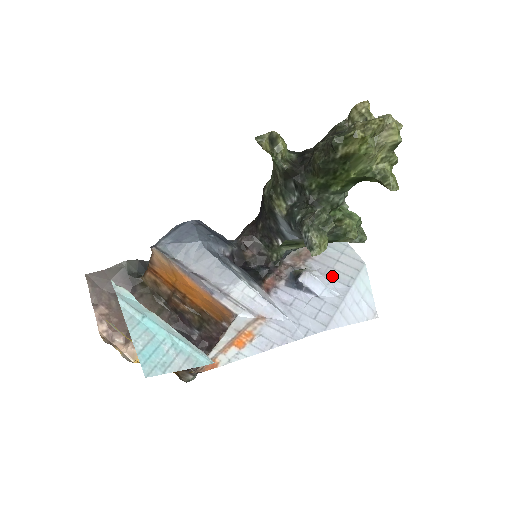
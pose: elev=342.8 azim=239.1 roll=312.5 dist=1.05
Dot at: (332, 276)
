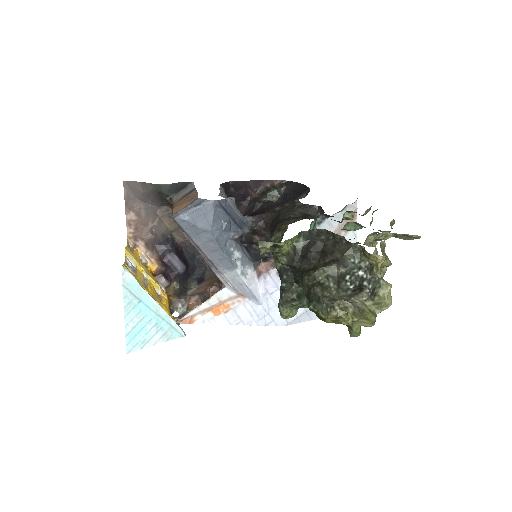
Dot at: occluded
